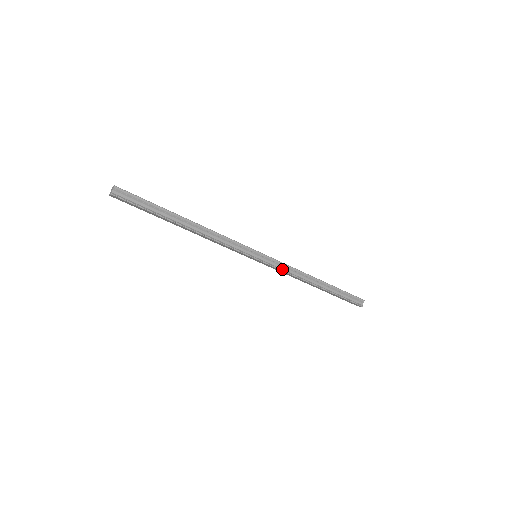
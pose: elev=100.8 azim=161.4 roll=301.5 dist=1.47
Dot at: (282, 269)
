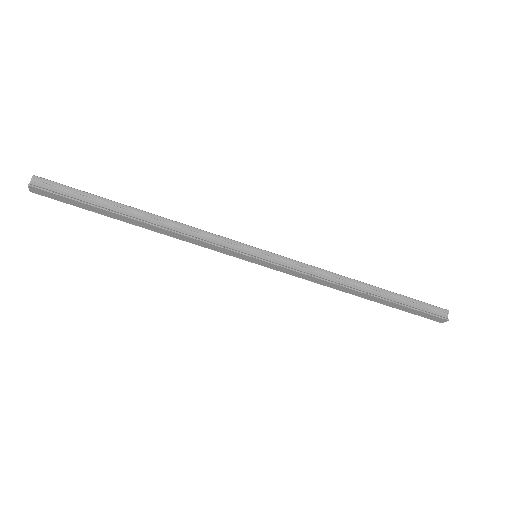
Dot at: (300, 271)
